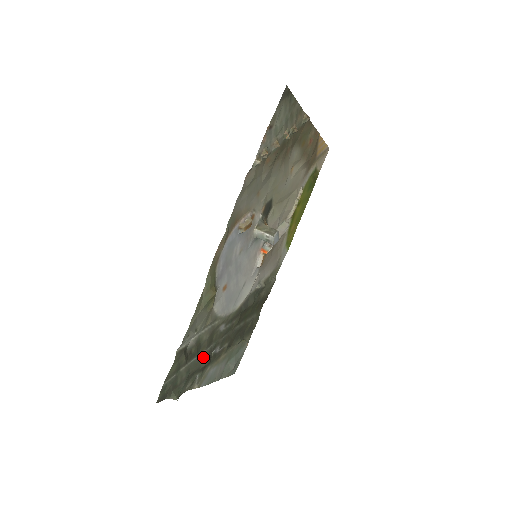
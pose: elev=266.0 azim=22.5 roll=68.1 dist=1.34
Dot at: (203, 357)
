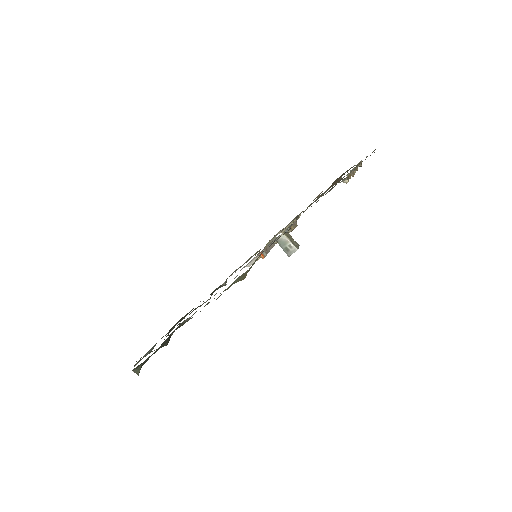
Dot at: (170, 336)
